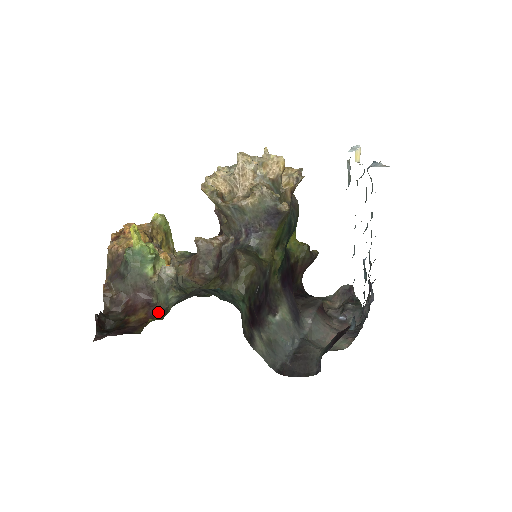
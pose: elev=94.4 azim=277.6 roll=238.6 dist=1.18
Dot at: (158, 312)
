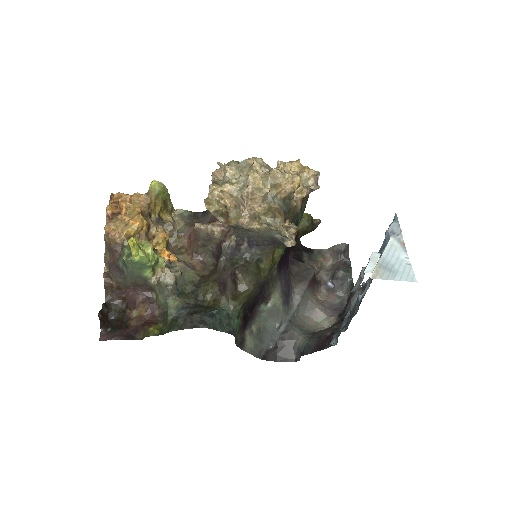
Dot at: (158, 311)
